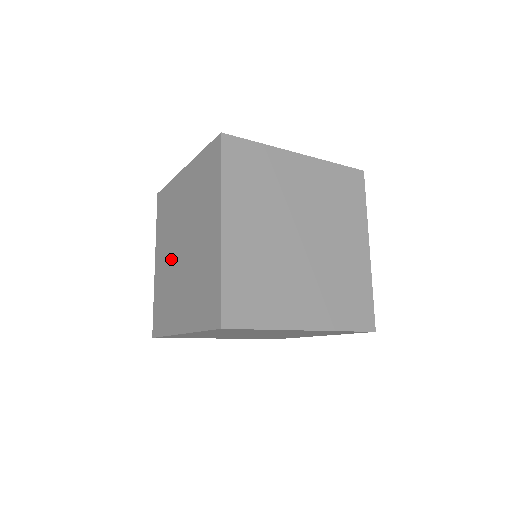
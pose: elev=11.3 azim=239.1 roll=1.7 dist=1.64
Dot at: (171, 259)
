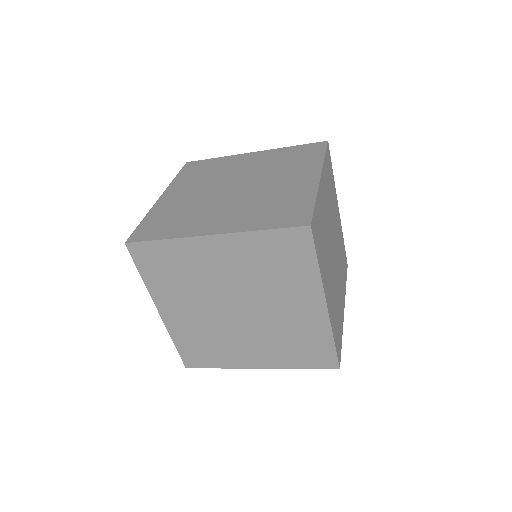
Dot at: (209, 315)
